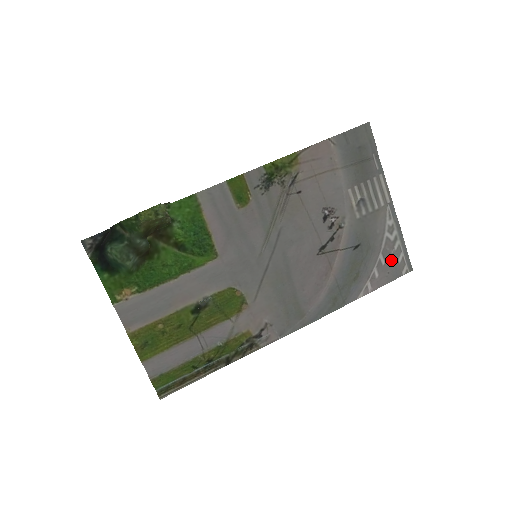
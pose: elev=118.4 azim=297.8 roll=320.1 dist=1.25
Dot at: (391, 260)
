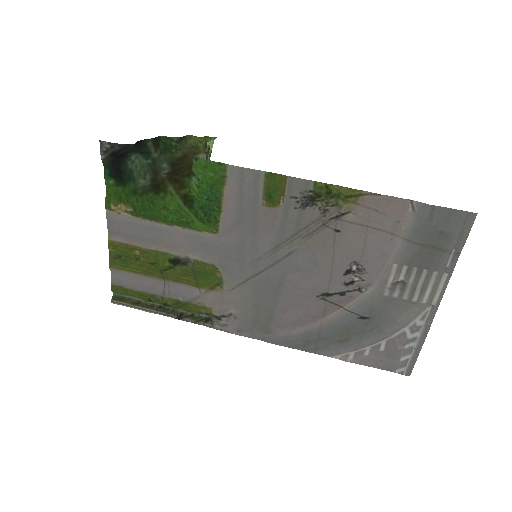
Dot at: (393, 353)
